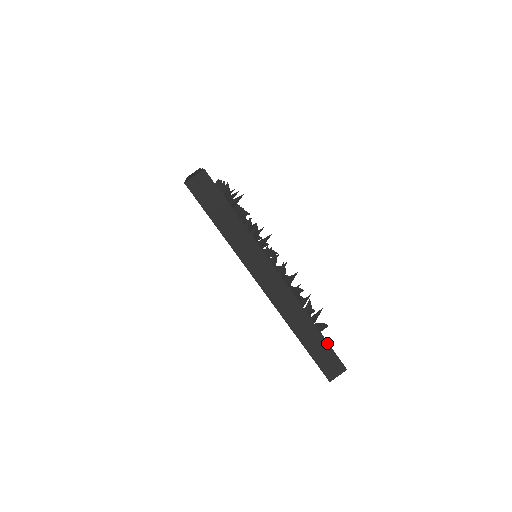
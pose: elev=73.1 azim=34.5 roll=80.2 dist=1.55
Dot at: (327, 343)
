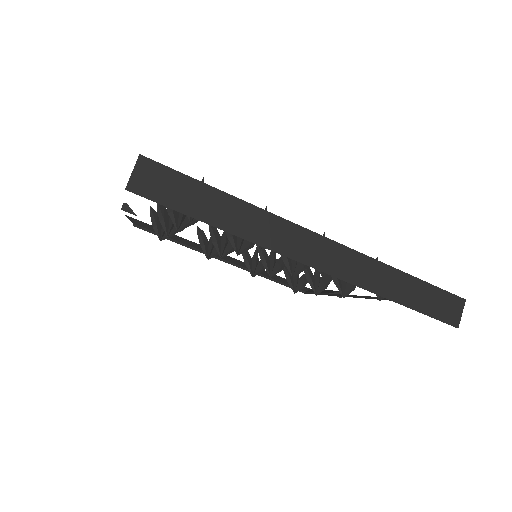
Dot at: (426, 283)
